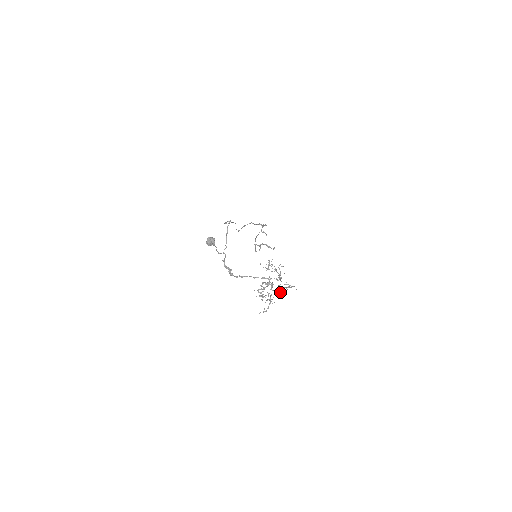
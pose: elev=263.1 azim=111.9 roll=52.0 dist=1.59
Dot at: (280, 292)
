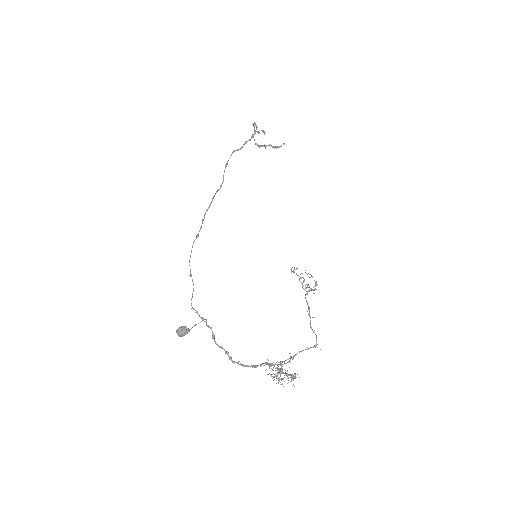
Dot at: (308, 287)
